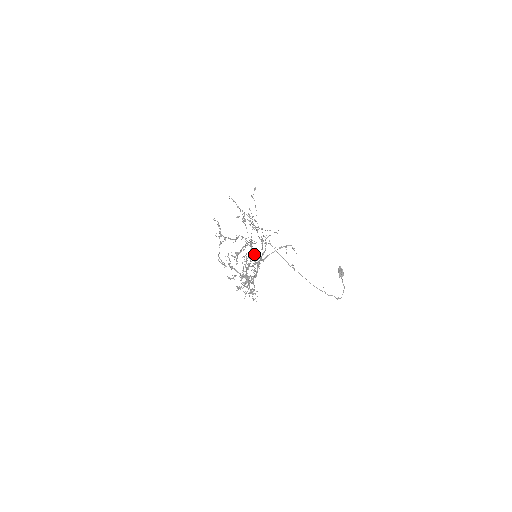
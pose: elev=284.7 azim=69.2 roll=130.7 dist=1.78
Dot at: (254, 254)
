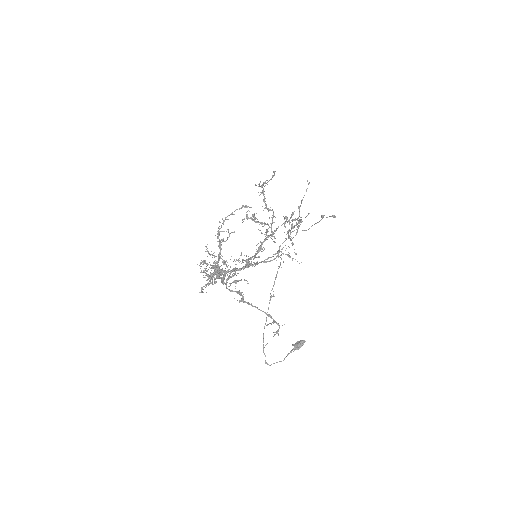
Dot at: occluded
